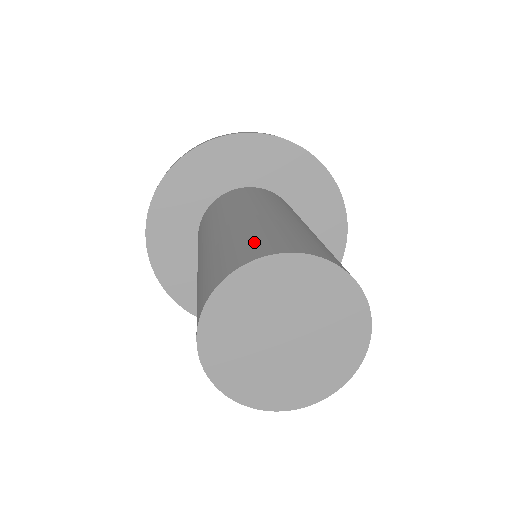
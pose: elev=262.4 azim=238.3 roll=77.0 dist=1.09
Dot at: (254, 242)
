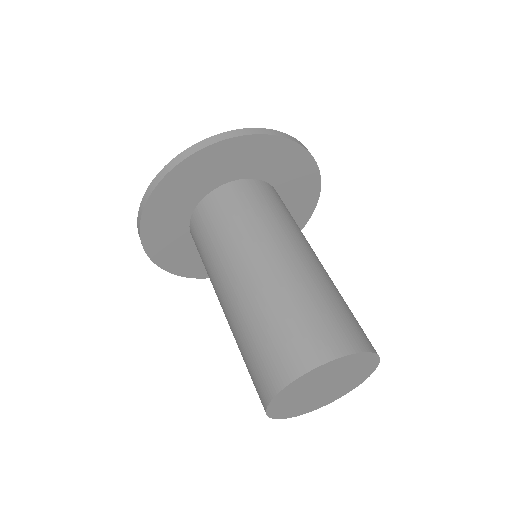
Dot at: (302, 334)
